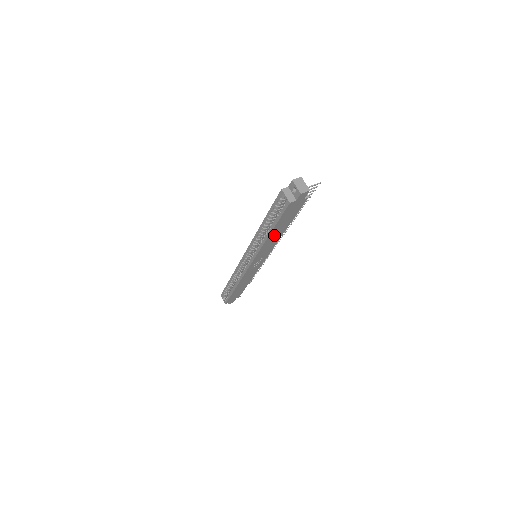
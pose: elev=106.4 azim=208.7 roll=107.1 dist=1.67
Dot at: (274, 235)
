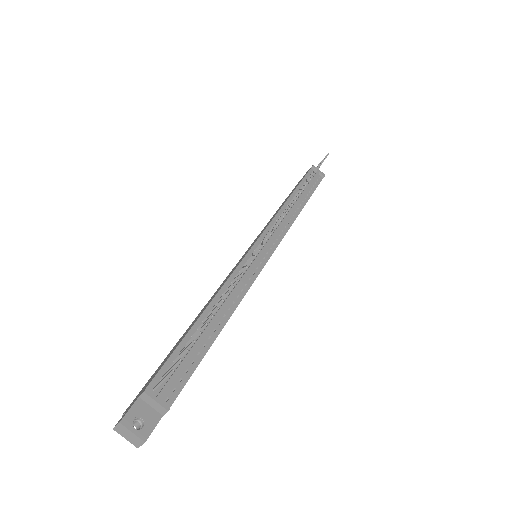
Dot at: occluded
